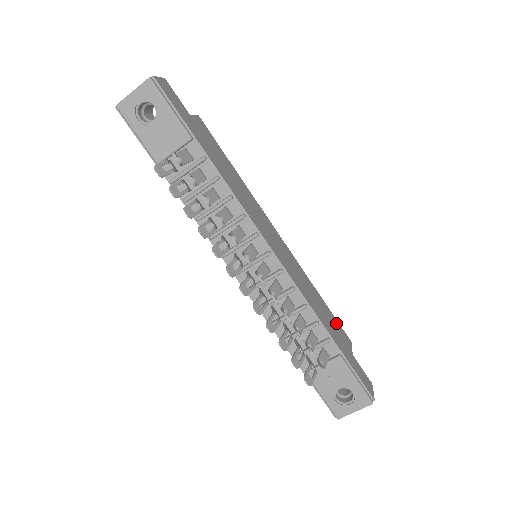
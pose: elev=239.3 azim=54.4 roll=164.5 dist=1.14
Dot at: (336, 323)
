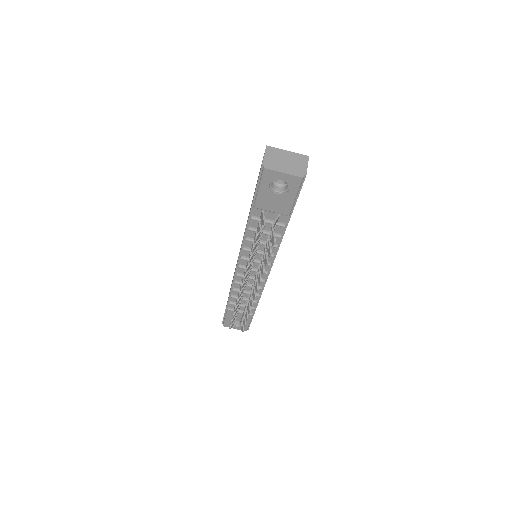
Dot at: occluded
